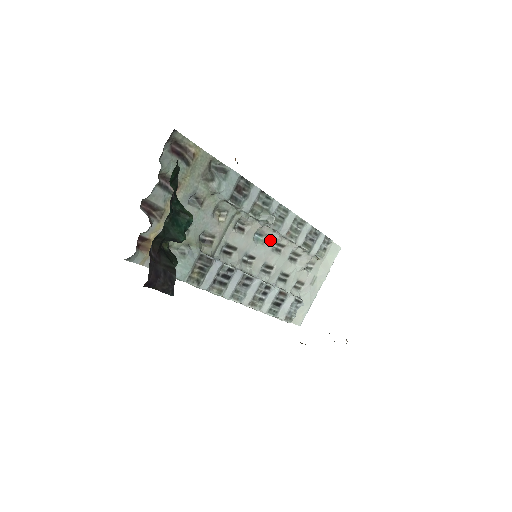
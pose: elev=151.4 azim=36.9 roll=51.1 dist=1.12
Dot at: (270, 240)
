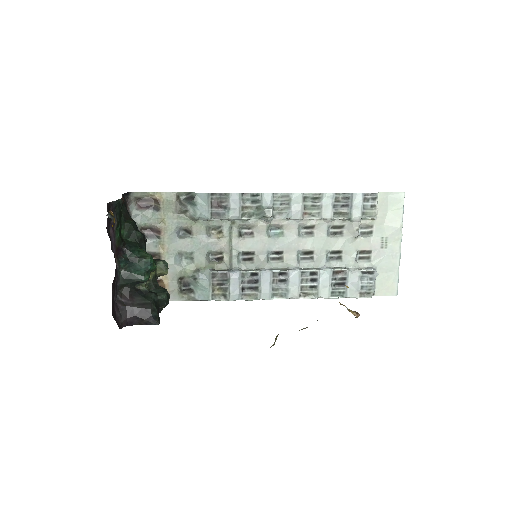
Dot at: (291, 229)
